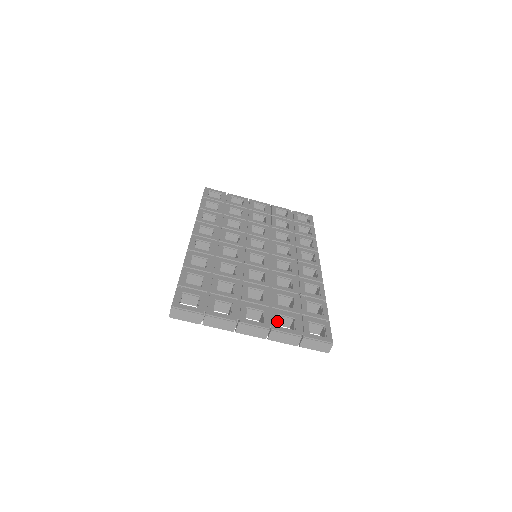
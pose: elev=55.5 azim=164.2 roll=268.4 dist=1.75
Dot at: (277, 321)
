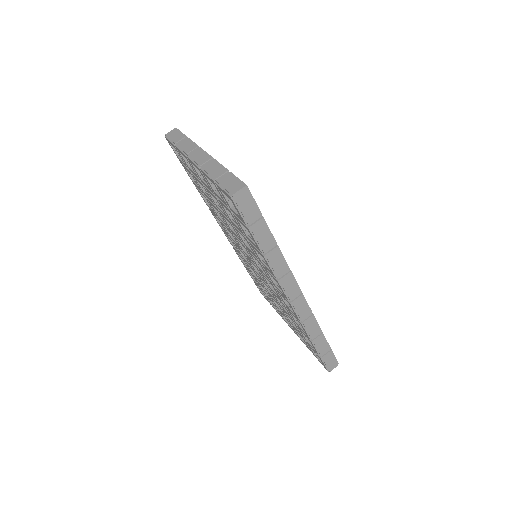
Dot at: occluded
